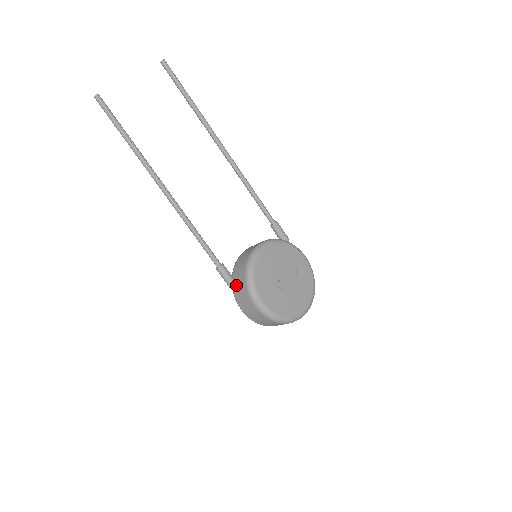
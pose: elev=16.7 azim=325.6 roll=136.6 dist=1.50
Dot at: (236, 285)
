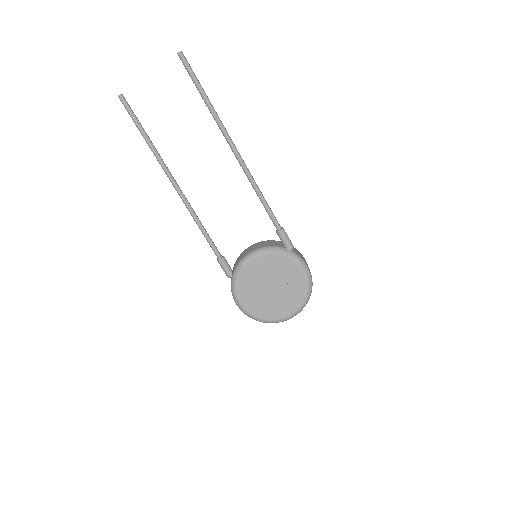
Dot at: occluded
